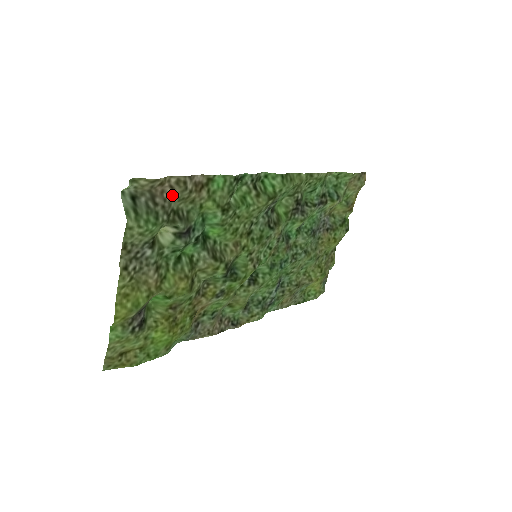
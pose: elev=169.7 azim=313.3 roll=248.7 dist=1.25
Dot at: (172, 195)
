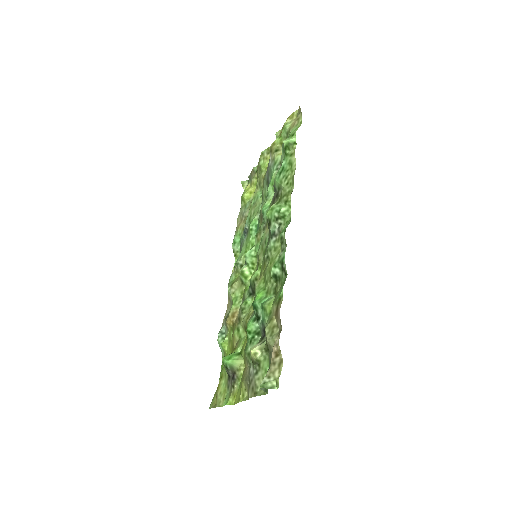
Dot at: (273, 344)
